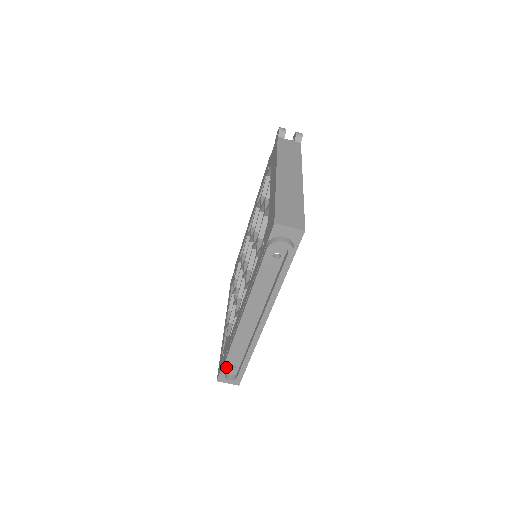
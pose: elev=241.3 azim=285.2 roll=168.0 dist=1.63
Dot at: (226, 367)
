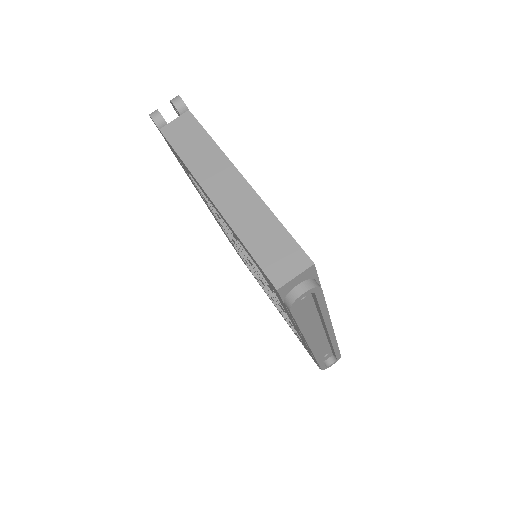
Dot at: (322, 365)
